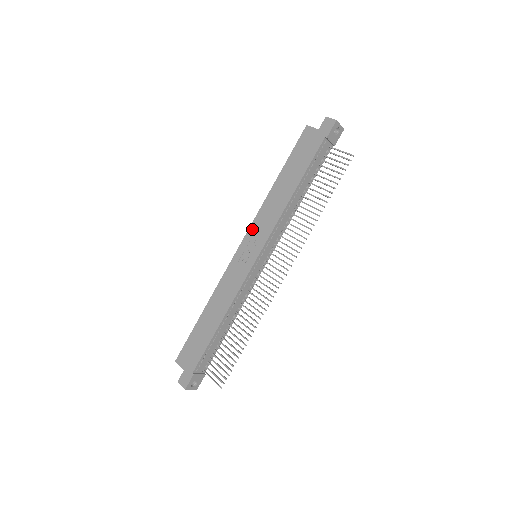
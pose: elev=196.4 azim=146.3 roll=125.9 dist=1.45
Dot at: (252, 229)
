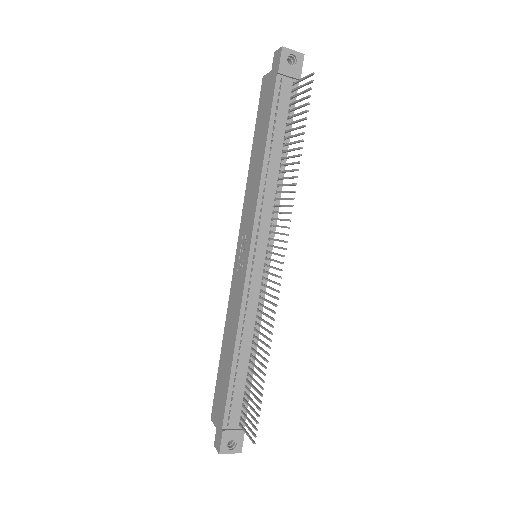
Dot at: (242, 225)
